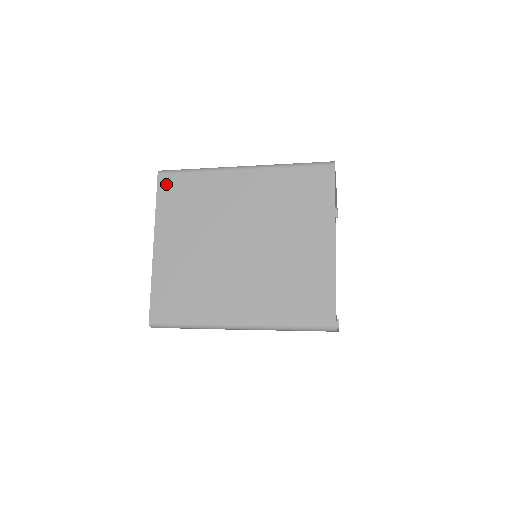
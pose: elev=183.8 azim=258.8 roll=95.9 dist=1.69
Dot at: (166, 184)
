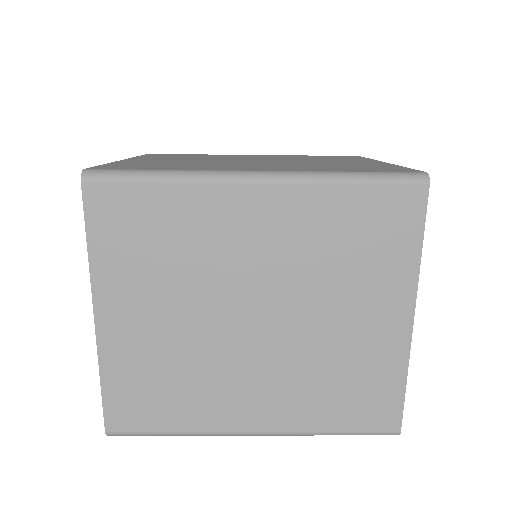
Dot at: (157, 154)
